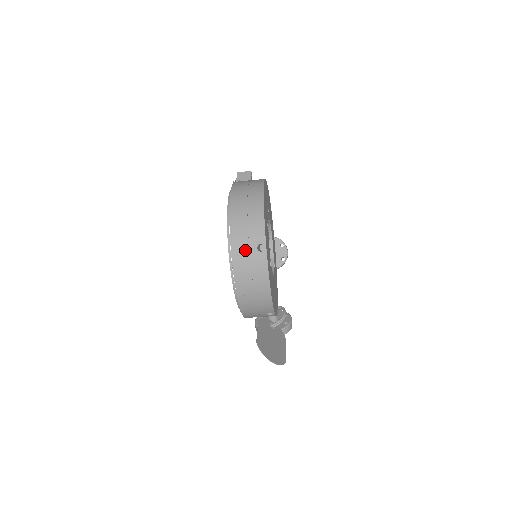
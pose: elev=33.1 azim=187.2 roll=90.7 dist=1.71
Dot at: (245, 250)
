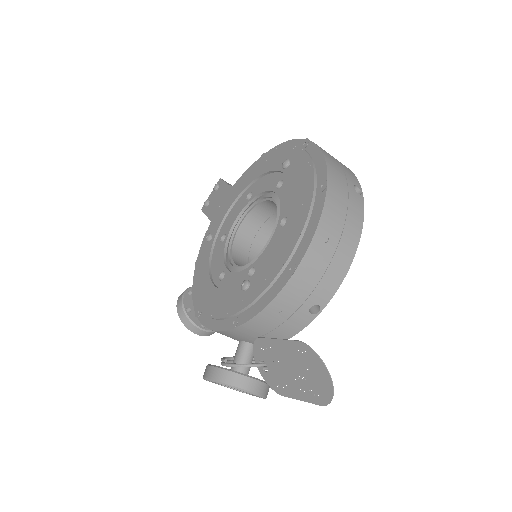
Dot at: (342, 179)
